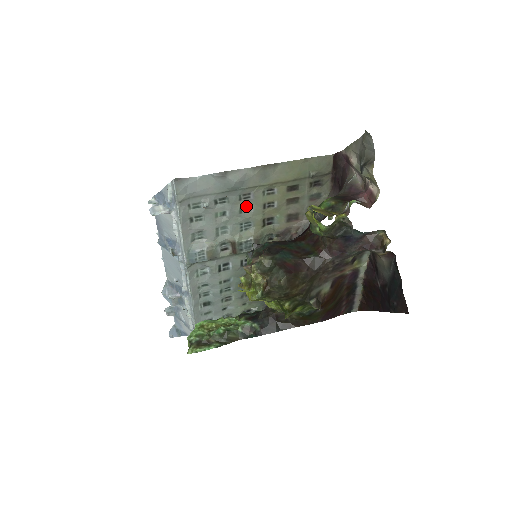
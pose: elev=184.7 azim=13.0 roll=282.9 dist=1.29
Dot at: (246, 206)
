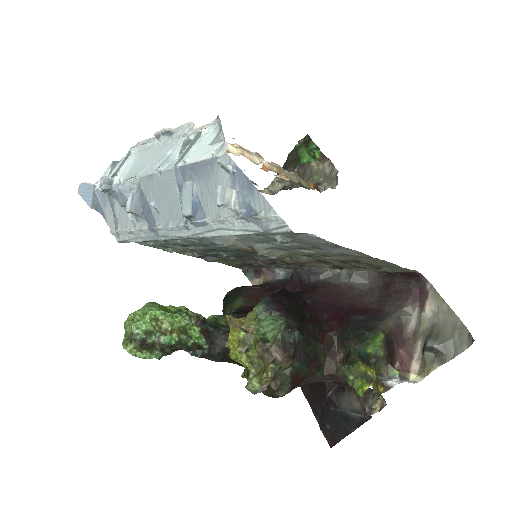
Dot at: (308, 248)
